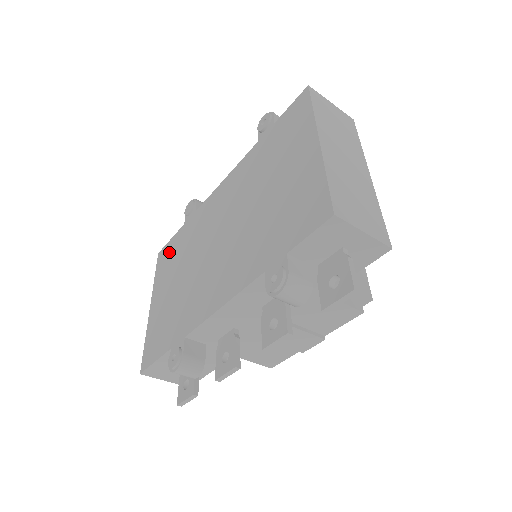
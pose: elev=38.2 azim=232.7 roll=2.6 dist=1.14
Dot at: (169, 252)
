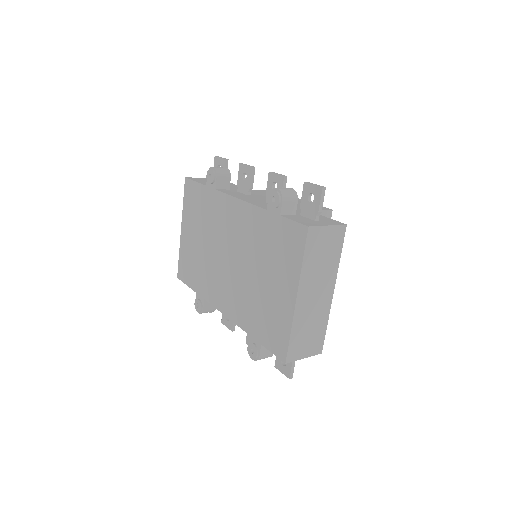
Dot at: (194, 196)
